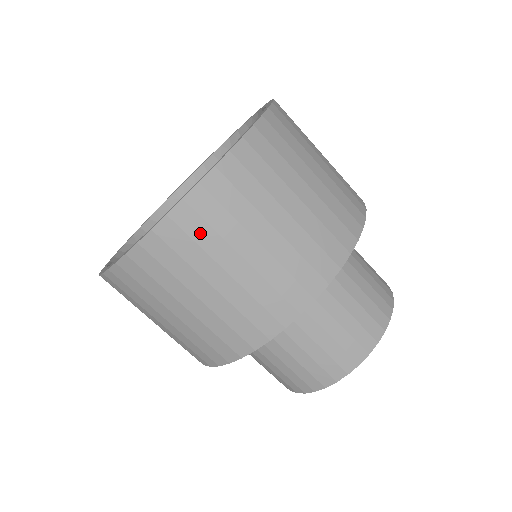
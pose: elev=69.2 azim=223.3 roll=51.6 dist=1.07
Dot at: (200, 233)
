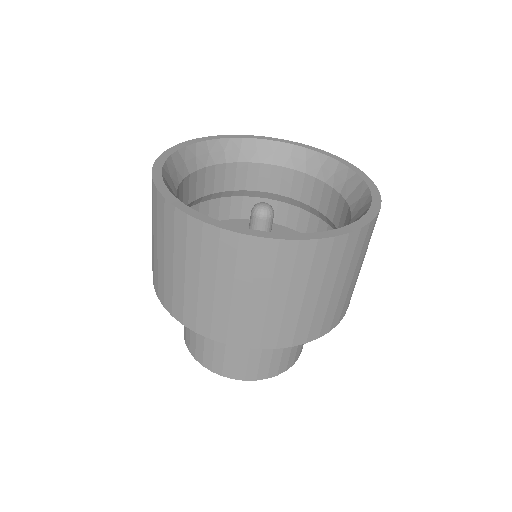
Dot at: (193, 244)
